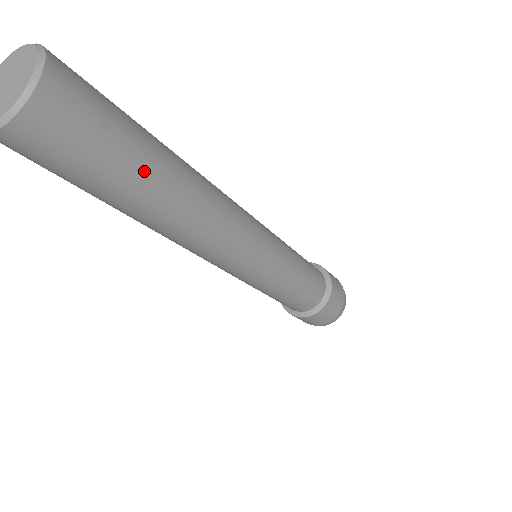
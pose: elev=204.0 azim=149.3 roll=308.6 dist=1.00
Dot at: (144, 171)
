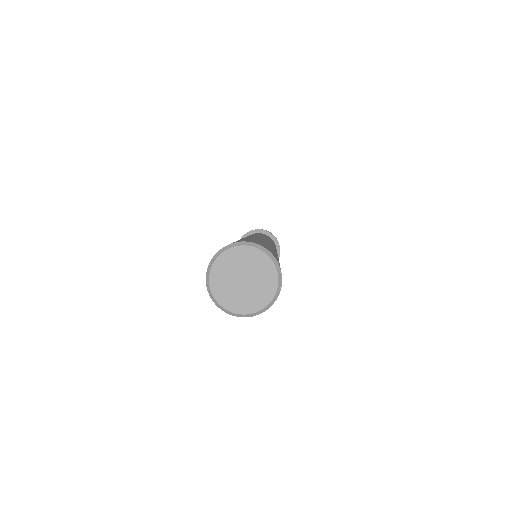
Dot at: occluded
